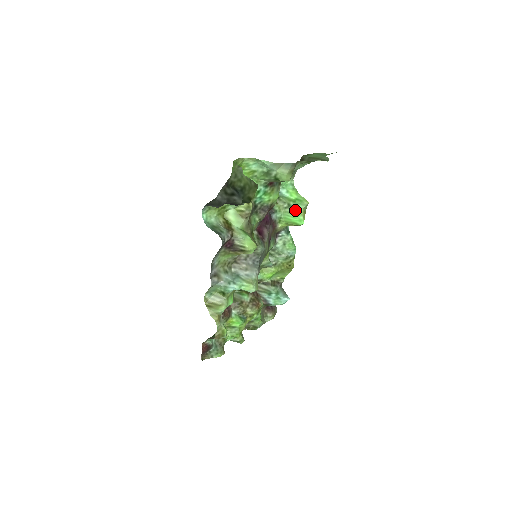
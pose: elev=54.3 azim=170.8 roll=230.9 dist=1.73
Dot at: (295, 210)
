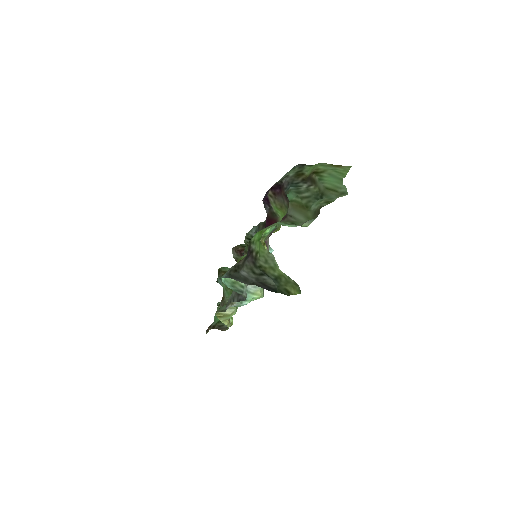
Dot at: occluded
